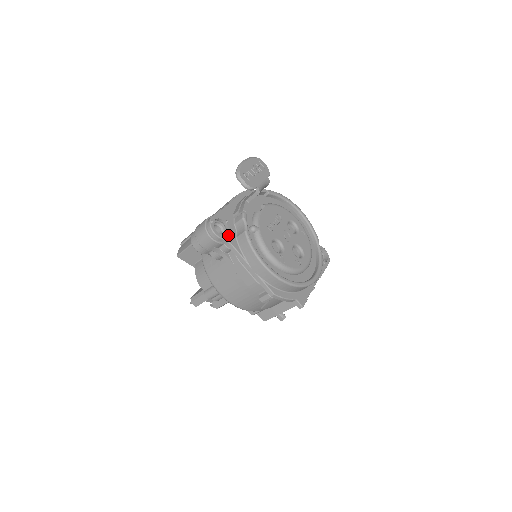
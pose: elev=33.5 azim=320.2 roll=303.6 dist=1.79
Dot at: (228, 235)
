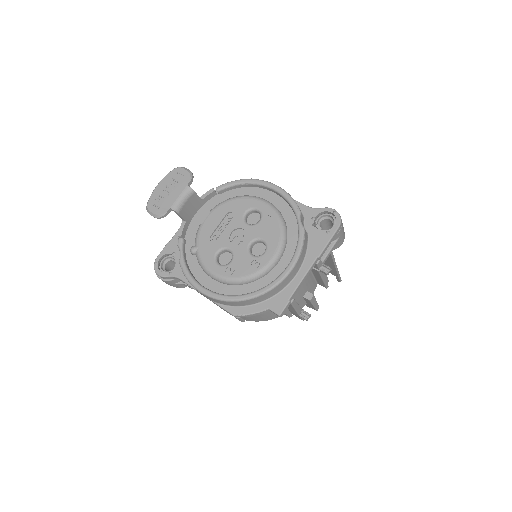
Dot at: (174, 269)
